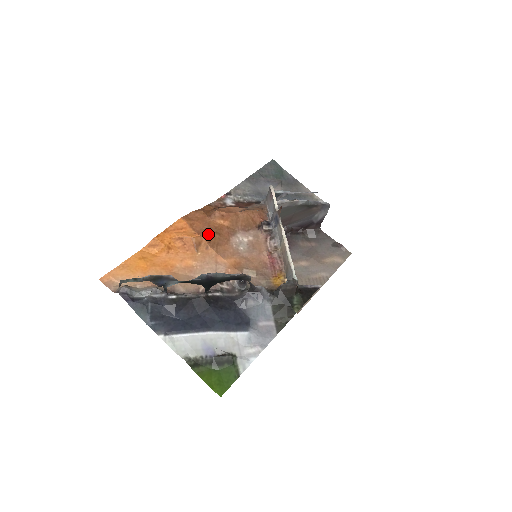
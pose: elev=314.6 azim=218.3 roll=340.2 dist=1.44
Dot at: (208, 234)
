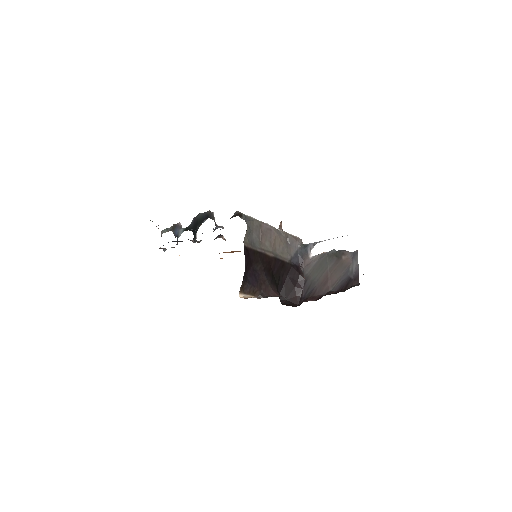
Dot at: (236, 251)
